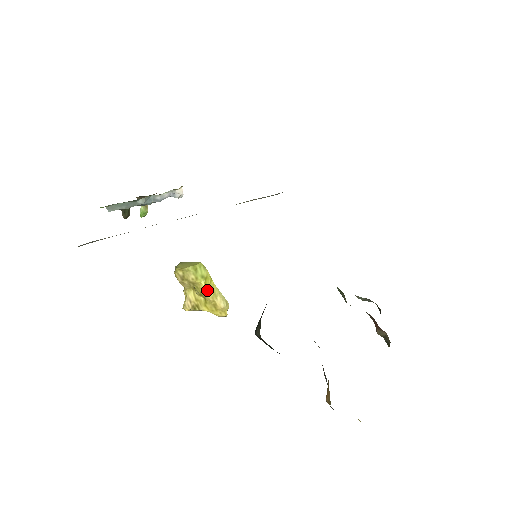
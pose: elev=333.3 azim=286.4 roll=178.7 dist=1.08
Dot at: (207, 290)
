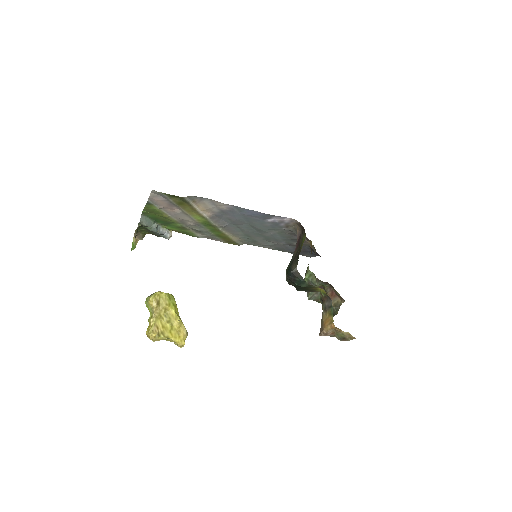
Dot at: (176, 316)
